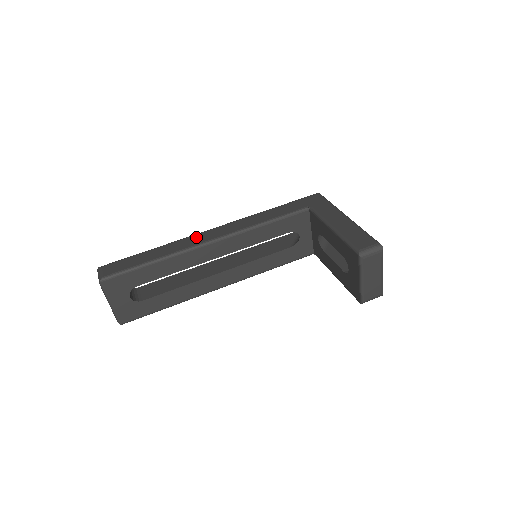
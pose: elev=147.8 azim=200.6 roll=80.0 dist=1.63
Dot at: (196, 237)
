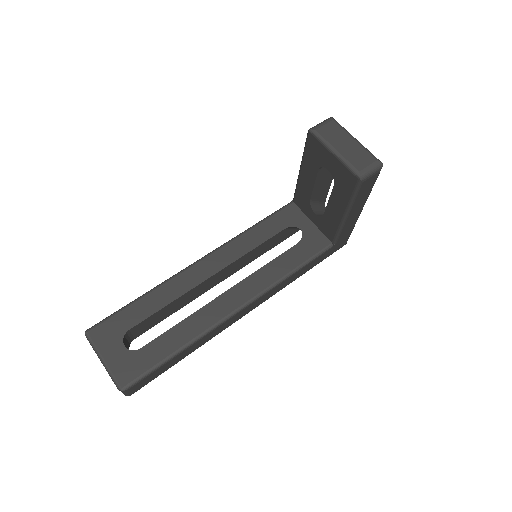
Dot at: occluded
